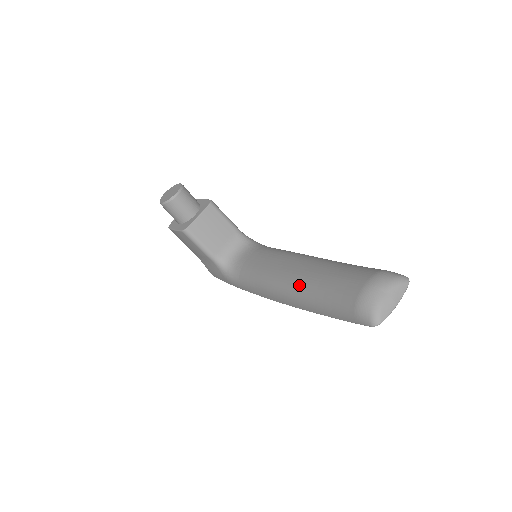
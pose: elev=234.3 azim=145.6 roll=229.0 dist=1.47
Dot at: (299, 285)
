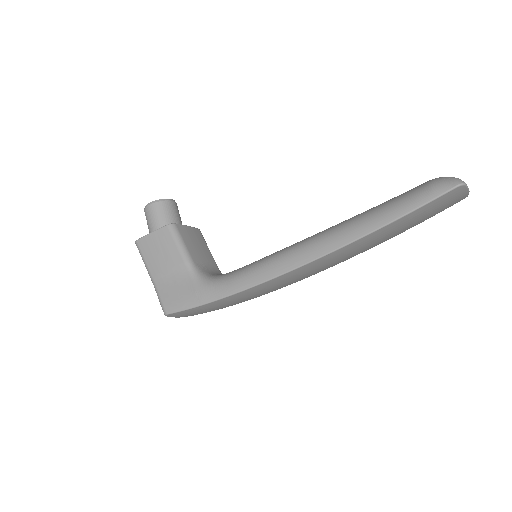
Dot at: (338, 224)
